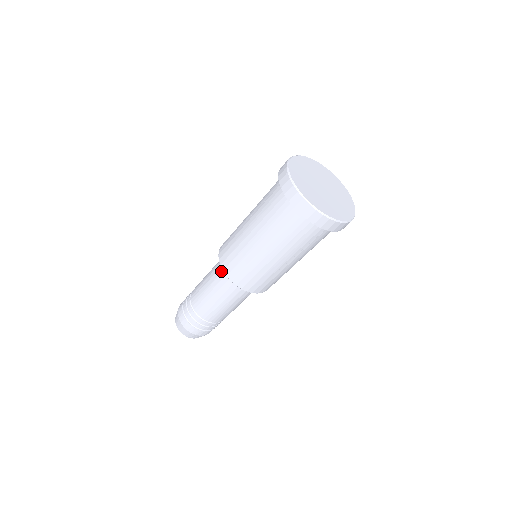
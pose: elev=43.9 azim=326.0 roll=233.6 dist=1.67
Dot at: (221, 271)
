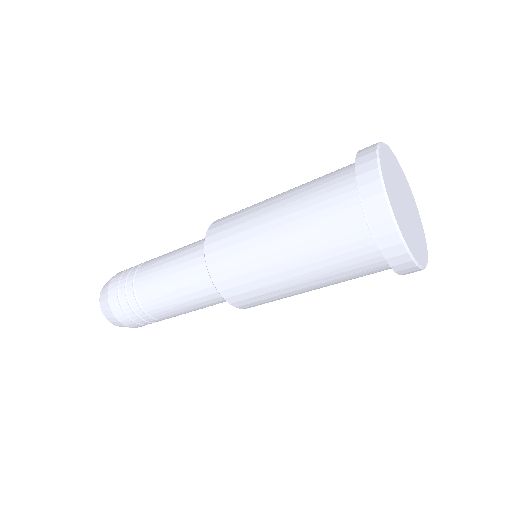
Dot at: (200, 255)
